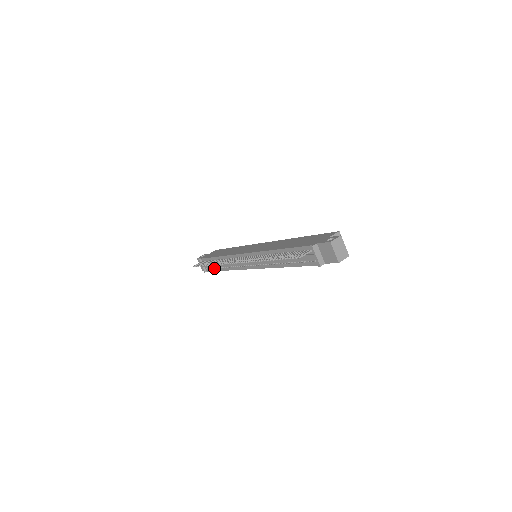
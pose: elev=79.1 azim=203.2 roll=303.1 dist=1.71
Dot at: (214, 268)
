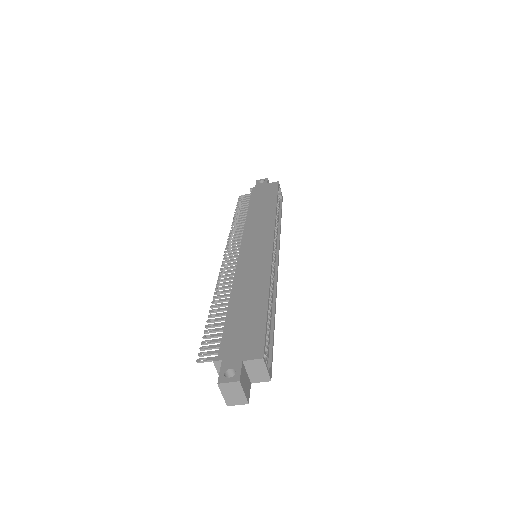
Dot at: occluded
